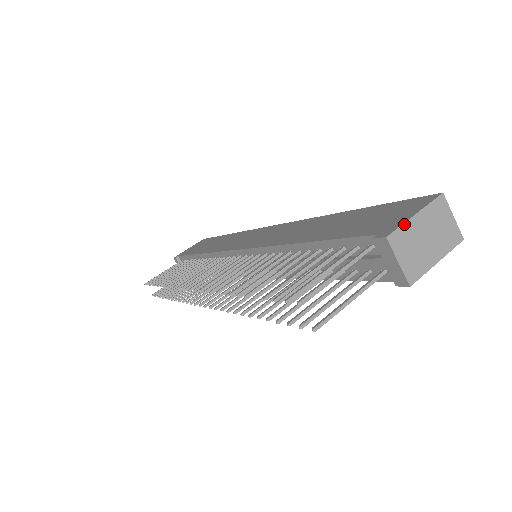
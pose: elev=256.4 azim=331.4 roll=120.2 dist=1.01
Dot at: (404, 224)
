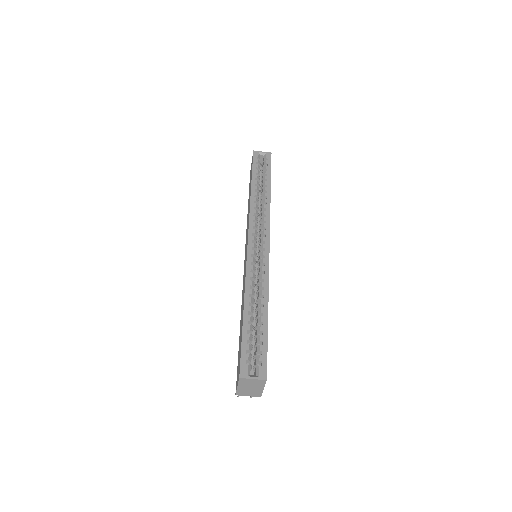
Dot at: (237, 390)
